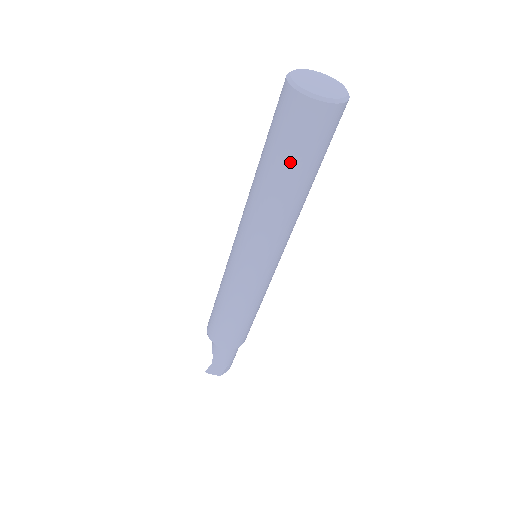
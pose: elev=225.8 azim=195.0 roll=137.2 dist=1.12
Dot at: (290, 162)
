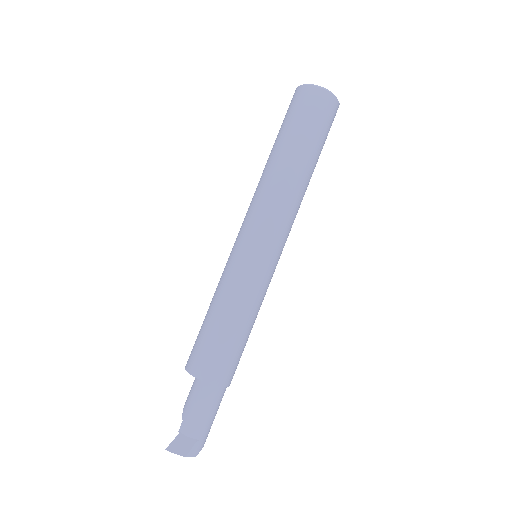
Dot at: (297, 134)
